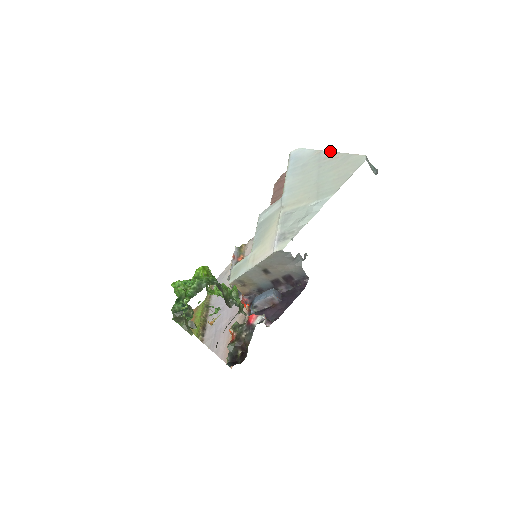
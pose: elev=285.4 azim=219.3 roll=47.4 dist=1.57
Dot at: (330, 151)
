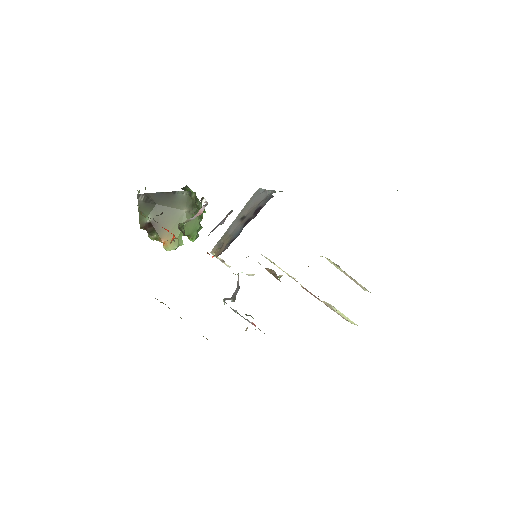
Dot at: occluded
